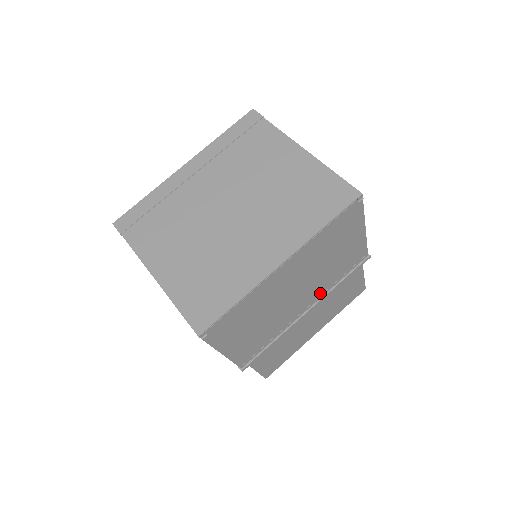
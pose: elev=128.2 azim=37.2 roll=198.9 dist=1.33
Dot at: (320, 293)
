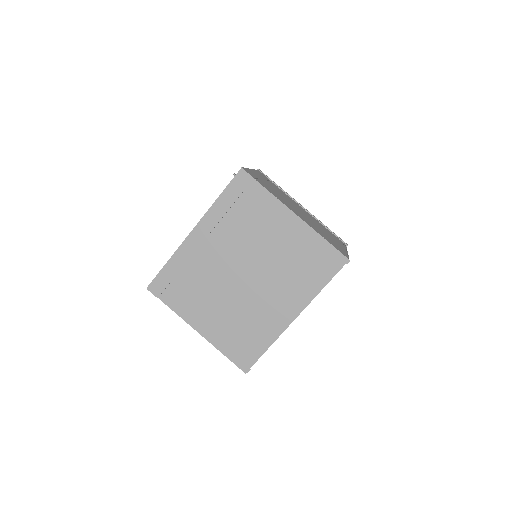
Dot at: occluded
